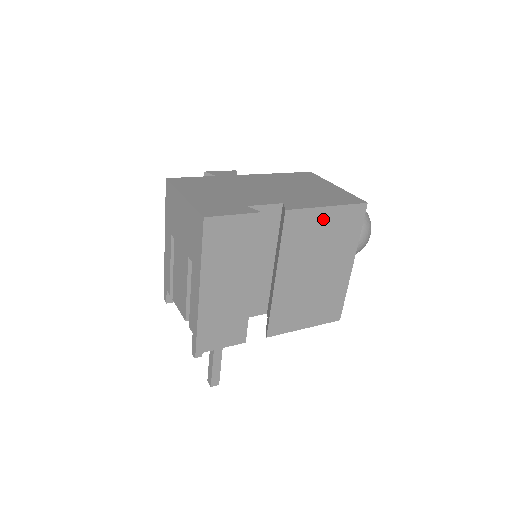
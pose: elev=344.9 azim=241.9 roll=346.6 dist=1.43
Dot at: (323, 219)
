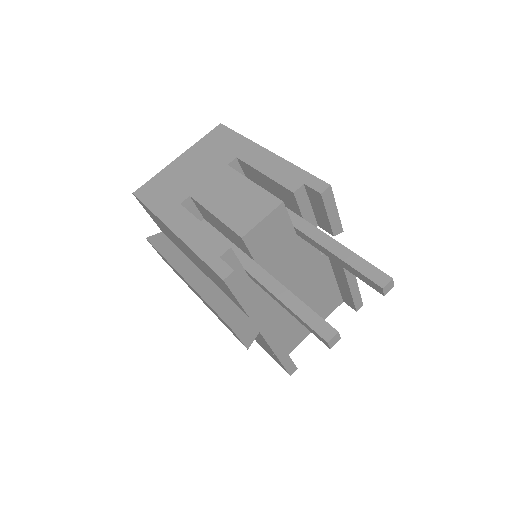
Dot at: occluded
